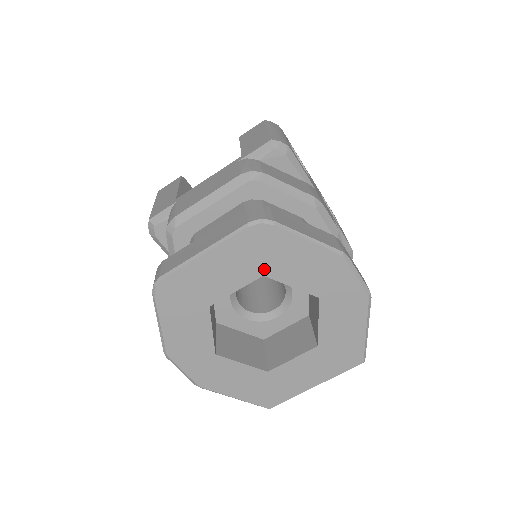
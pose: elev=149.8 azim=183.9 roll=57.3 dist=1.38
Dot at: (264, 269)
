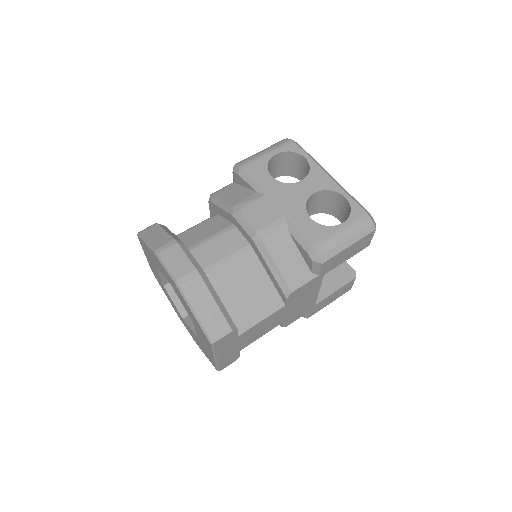
Dot at: (154, 263)
